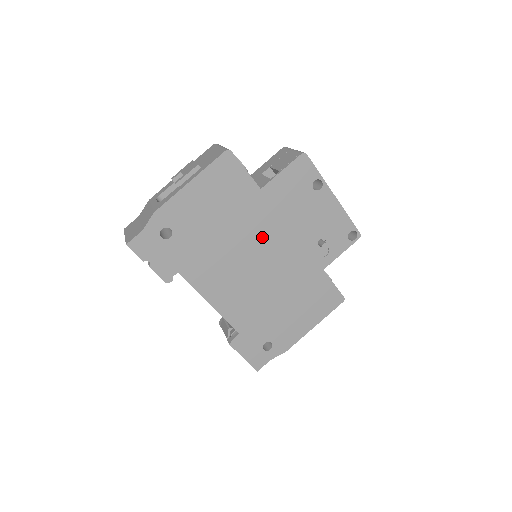
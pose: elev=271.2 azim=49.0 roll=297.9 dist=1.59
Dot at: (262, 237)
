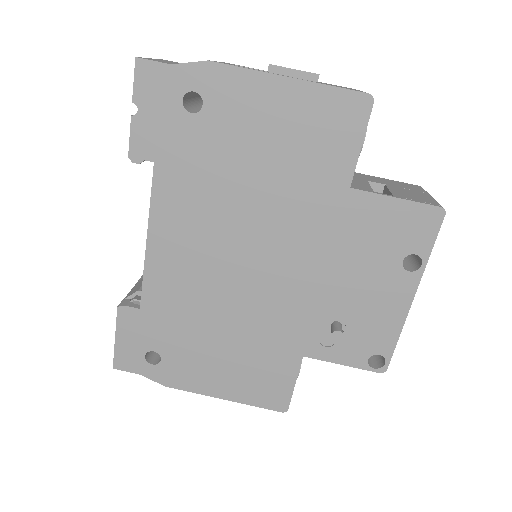
Dot at: (286, 241)
